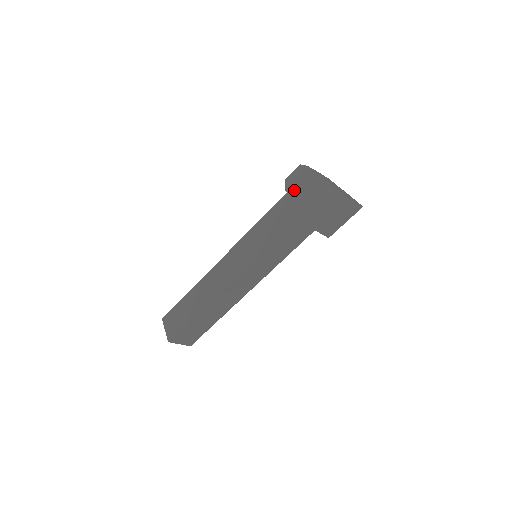
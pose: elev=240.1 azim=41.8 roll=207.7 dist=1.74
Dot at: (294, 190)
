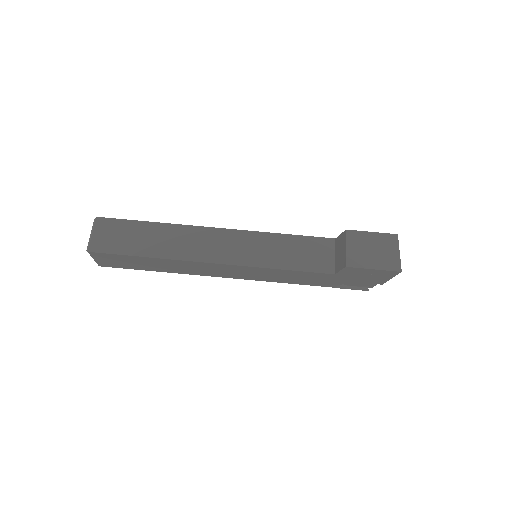
Dot at: occluded
